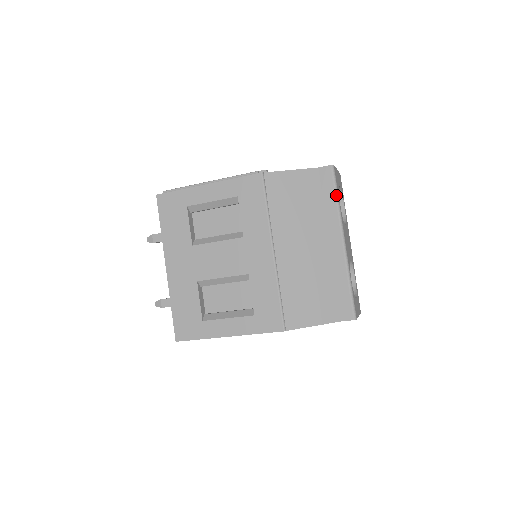
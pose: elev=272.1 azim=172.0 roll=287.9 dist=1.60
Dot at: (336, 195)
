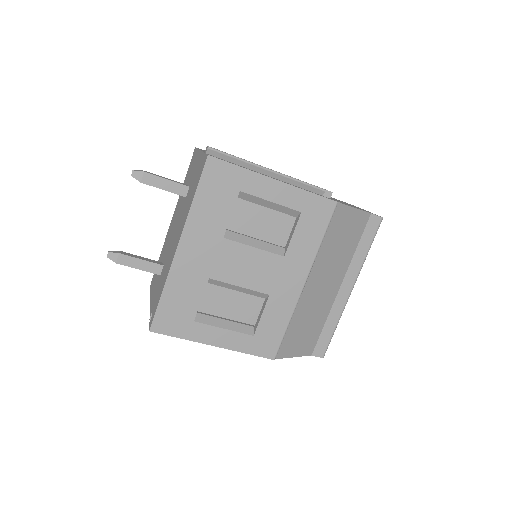
Dot at: (370, 247)
